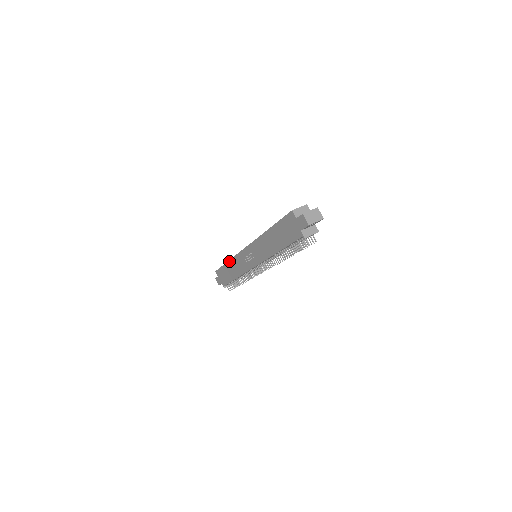
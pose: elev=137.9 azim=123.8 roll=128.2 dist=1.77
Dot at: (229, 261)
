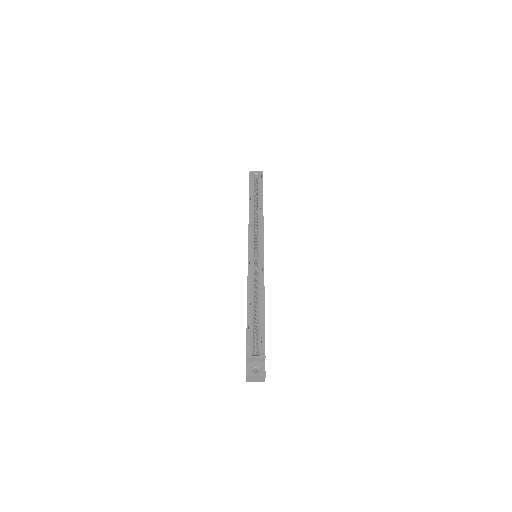
Dot at: (249, 208)
